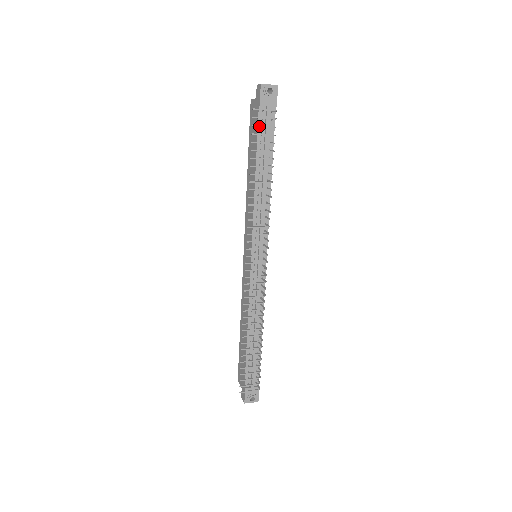
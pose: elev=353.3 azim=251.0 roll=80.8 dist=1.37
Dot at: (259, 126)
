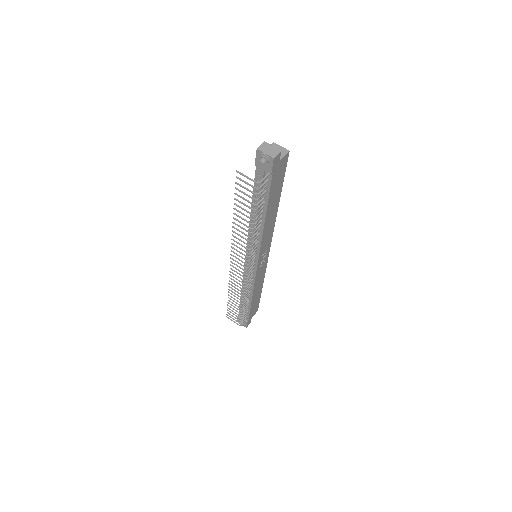
Dot at: (241, 186)
